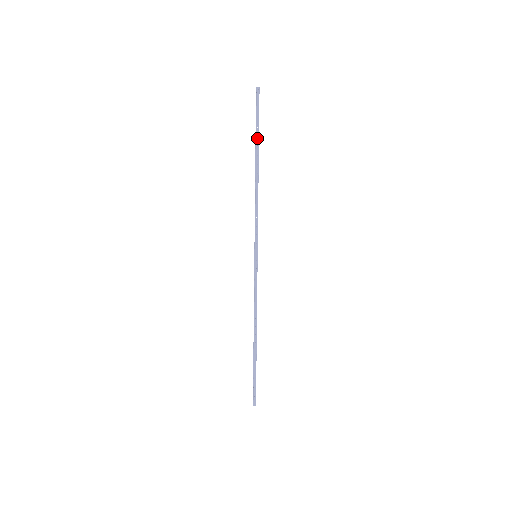
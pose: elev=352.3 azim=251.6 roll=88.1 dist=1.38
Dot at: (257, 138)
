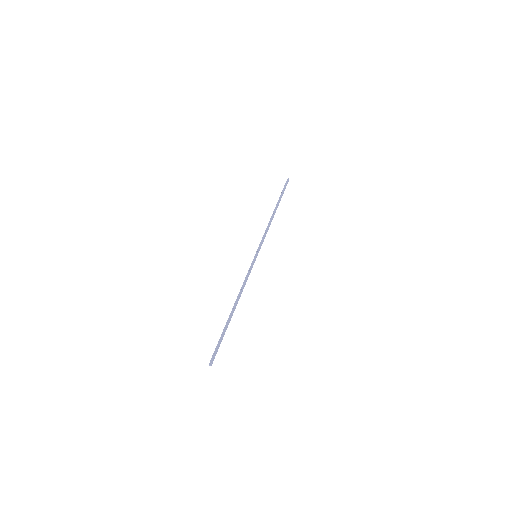
Dot at: (280, 199)
